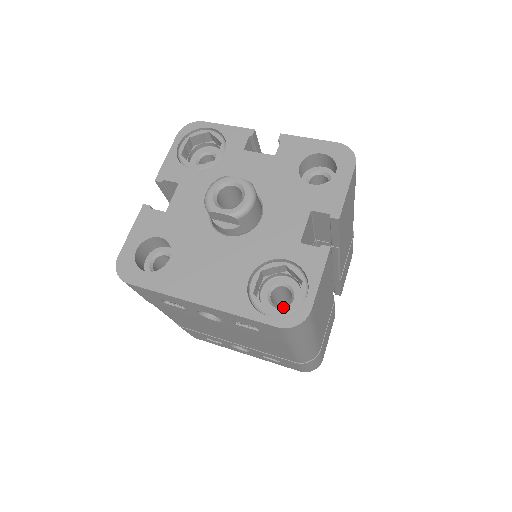
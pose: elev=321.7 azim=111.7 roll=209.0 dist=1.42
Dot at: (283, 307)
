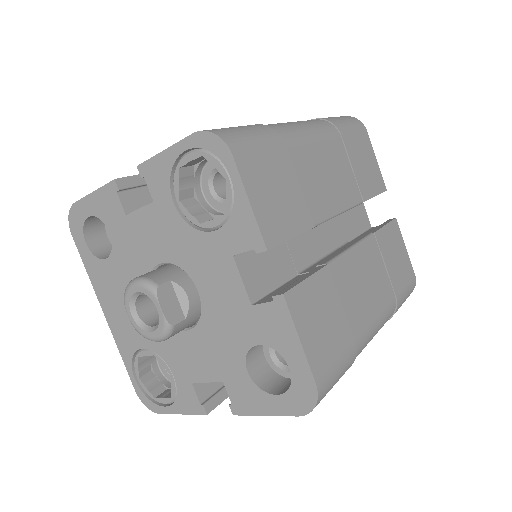
Dot at: occluded
